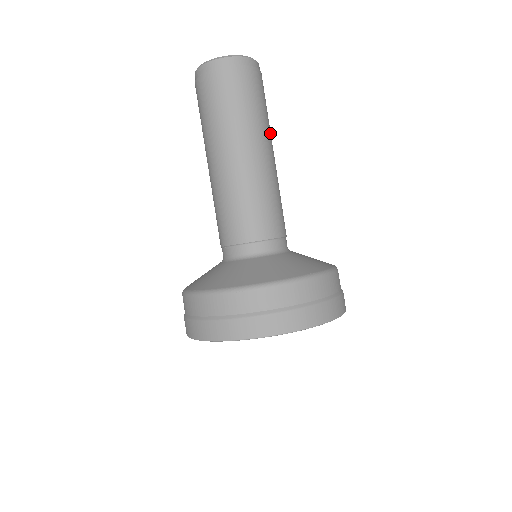
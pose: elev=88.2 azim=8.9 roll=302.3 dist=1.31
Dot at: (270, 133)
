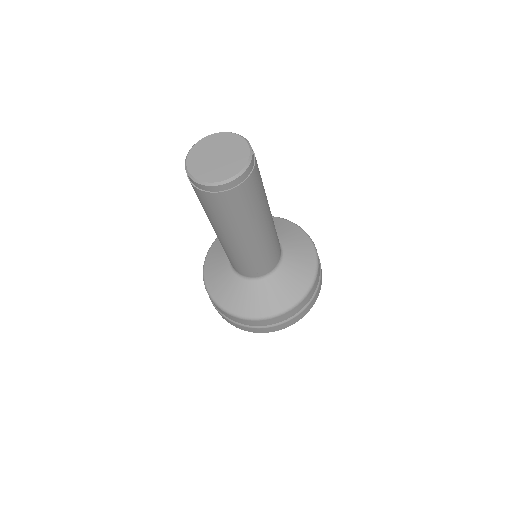
Dot at: occluded
